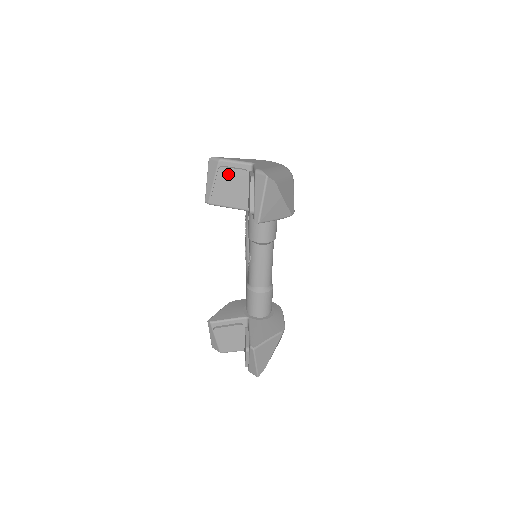
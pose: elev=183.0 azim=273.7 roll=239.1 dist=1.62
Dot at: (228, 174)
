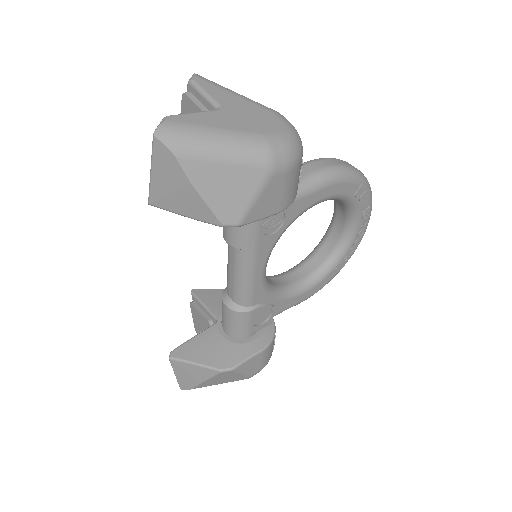
Dot at: (191, 109)
